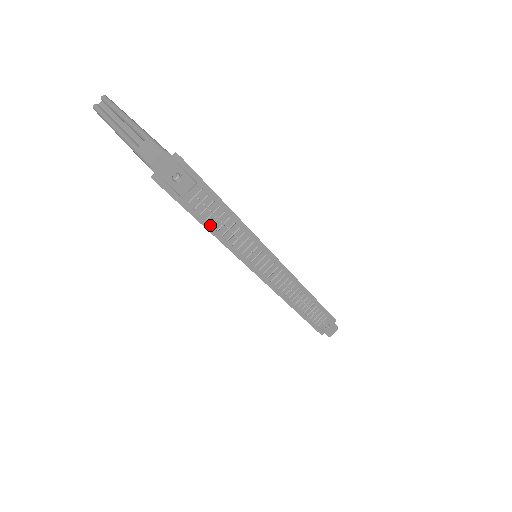
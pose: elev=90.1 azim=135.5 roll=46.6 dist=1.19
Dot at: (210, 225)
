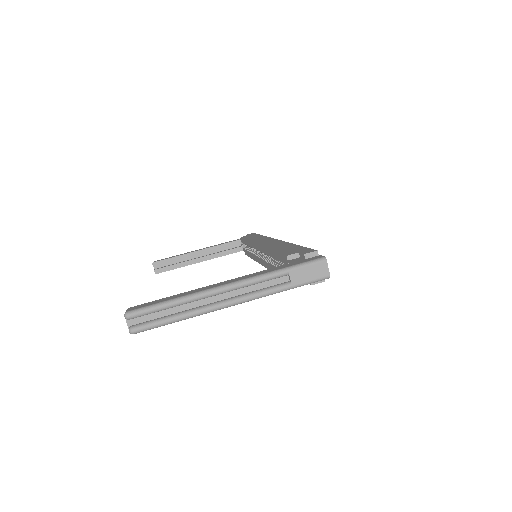
Dot at: occluded
